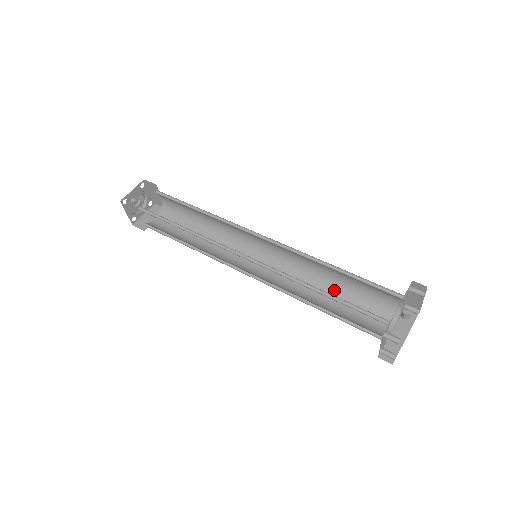
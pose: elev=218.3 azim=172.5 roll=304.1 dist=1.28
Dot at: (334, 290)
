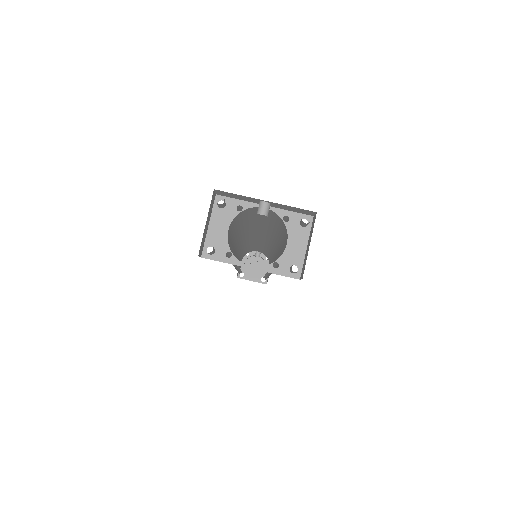
Dot at: occluded
